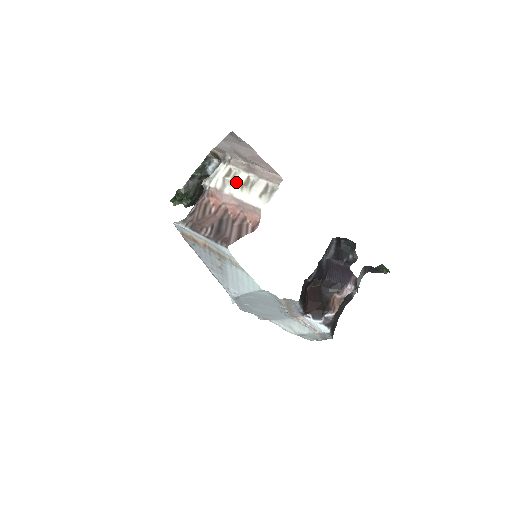
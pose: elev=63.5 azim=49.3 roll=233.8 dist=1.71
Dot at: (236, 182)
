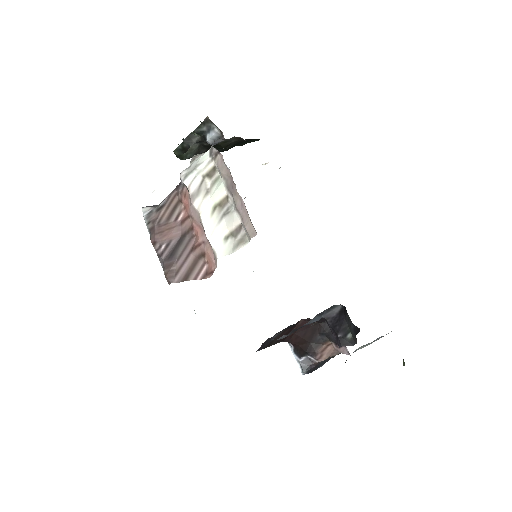
Dot at: (211, 196)
